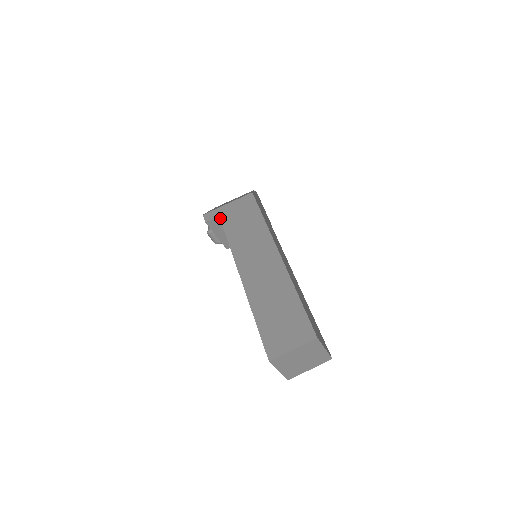
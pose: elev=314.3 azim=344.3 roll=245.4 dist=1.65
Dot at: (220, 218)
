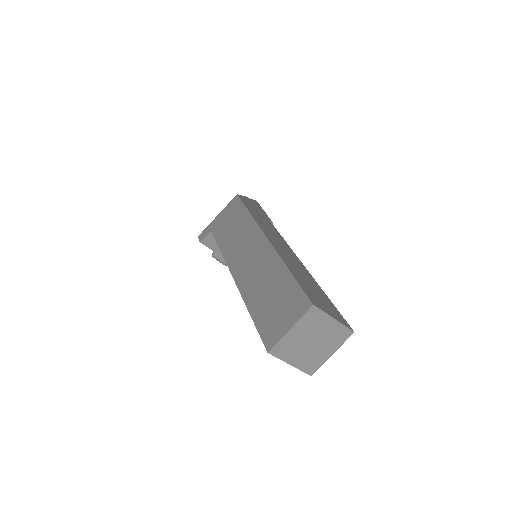
Dot at: (212, 232)
